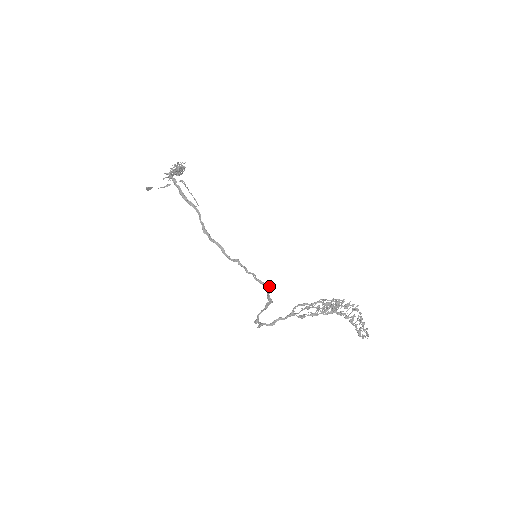
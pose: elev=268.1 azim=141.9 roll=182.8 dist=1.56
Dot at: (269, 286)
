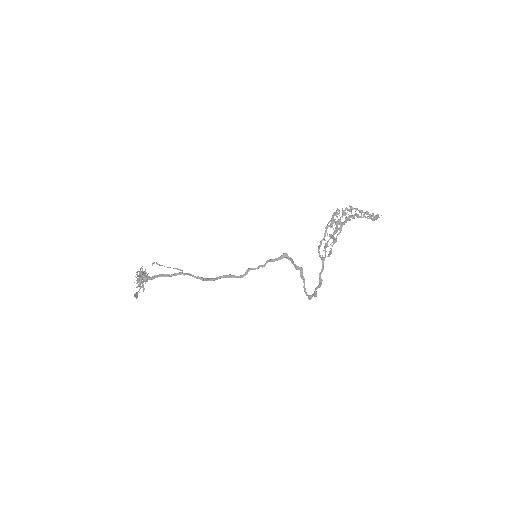
Dot at: (287, 254)
